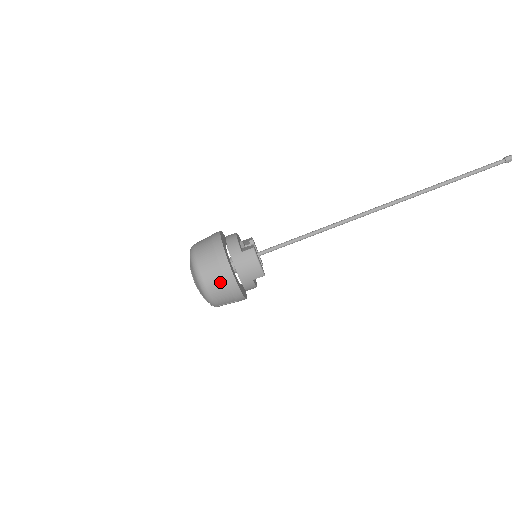
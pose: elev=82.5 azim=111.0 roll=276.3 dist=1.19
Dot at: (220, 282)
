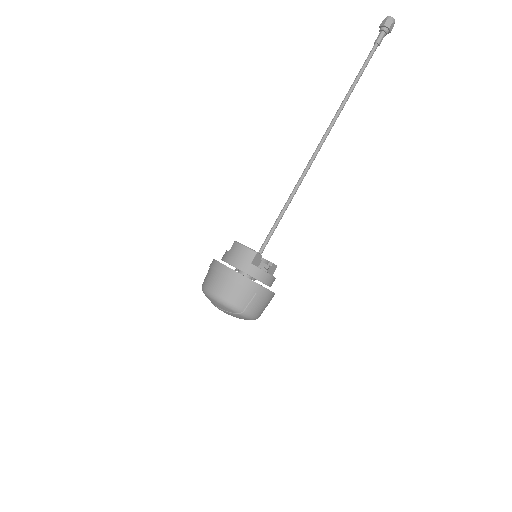
Dot at: (223, 281)
